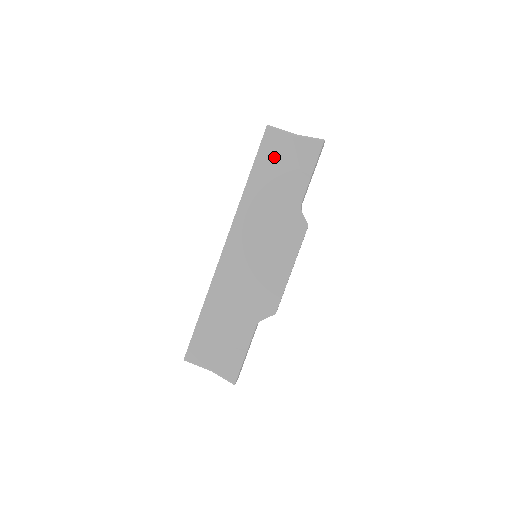
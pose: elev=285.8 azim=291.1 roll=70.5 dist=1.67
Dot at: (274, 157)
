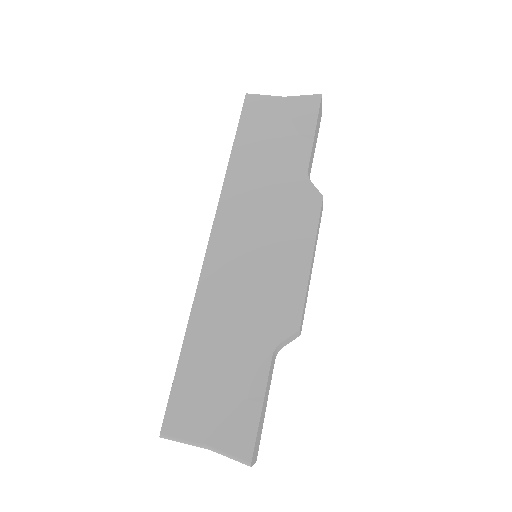
Dot at: (261, 125)
